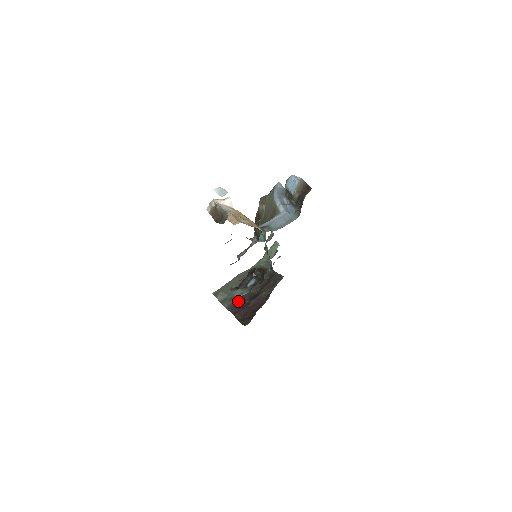
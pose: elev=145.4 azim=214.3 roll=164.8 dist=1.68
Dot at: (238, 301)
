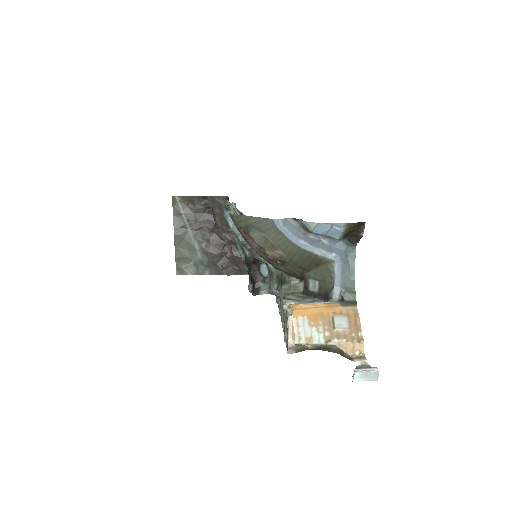
Dot at: (213, 259)
